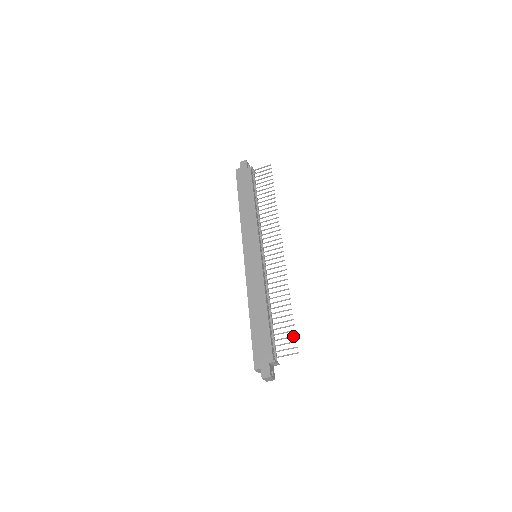
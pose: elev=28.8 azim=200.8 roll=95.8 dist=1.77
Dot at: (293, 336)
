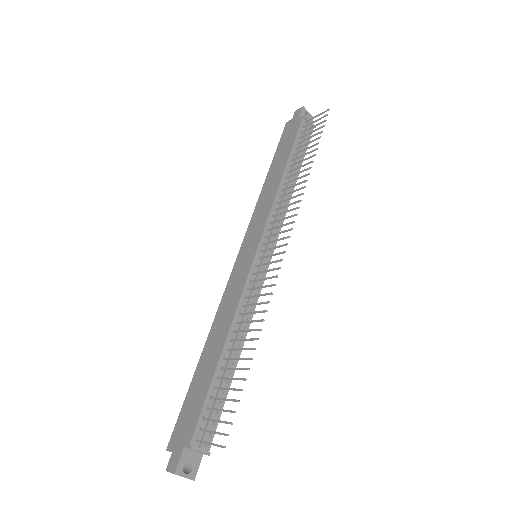
Dot at: (231, 411)
